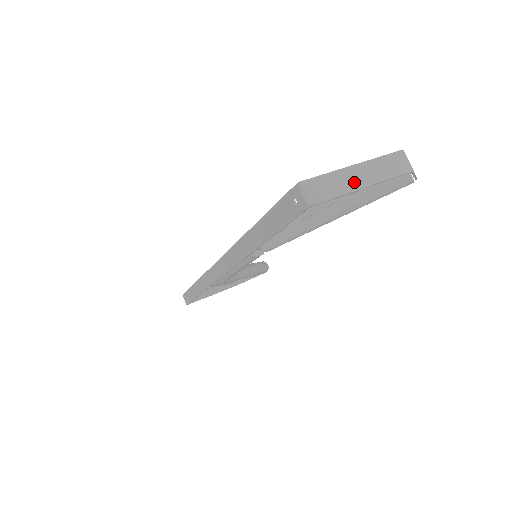
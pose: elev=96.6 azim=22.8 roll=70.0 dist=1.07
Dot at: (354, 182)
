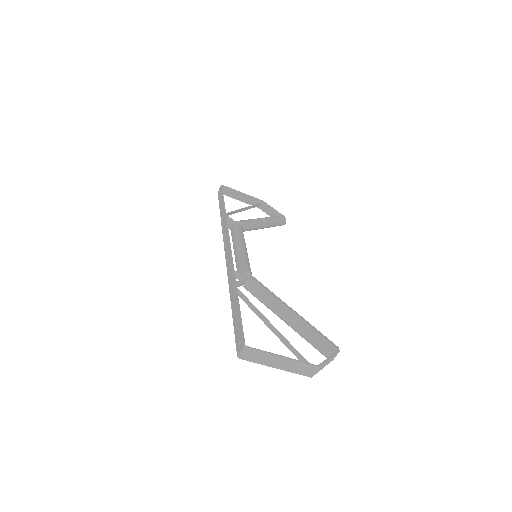
Dot at: (273, 363)
